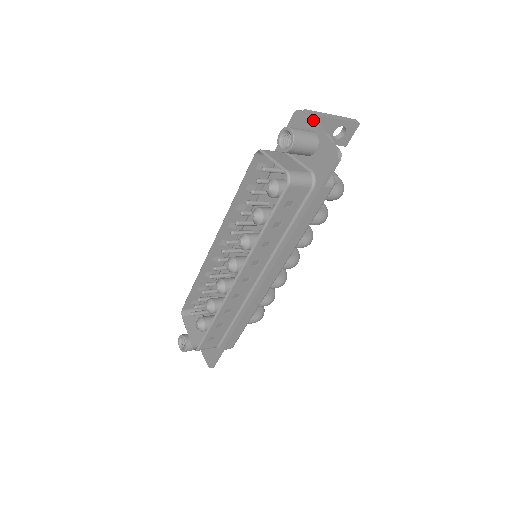
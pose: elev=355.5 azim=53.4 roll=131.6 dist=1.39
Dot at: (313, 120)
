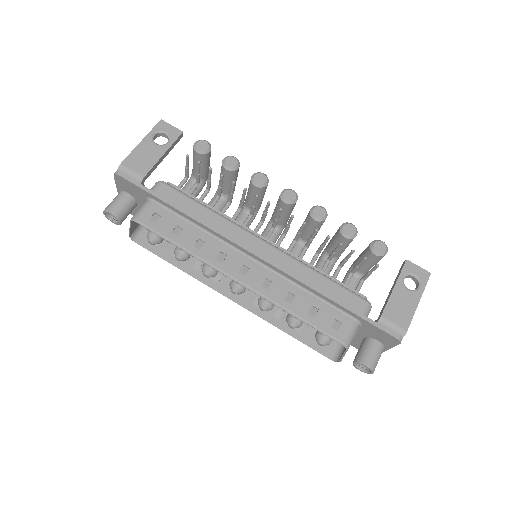
Dot at: occluded
